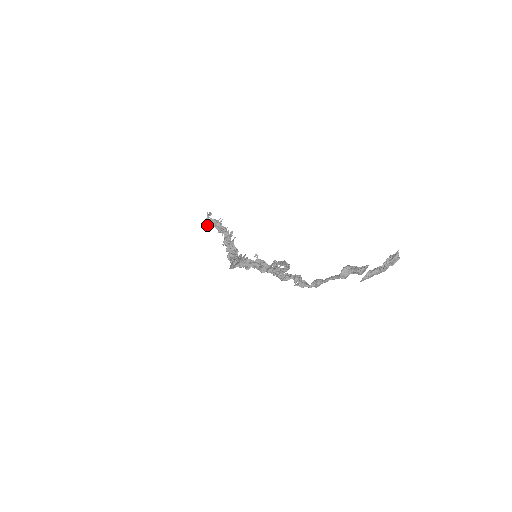
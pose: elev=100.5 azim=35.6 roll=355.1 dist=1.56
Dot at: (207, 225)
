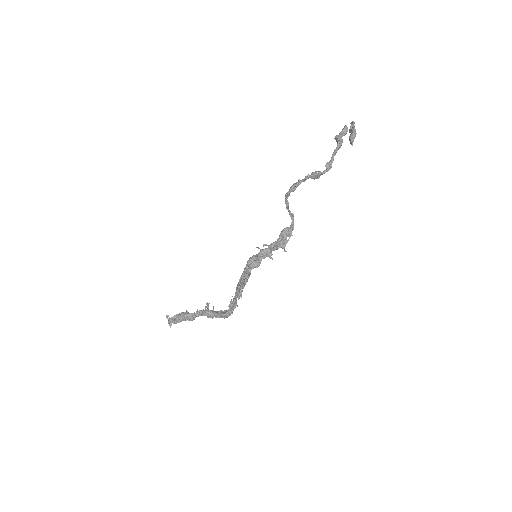
Dot at: (175, 321)
